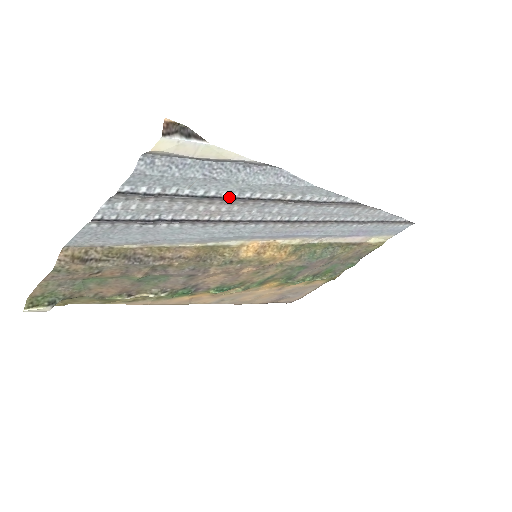
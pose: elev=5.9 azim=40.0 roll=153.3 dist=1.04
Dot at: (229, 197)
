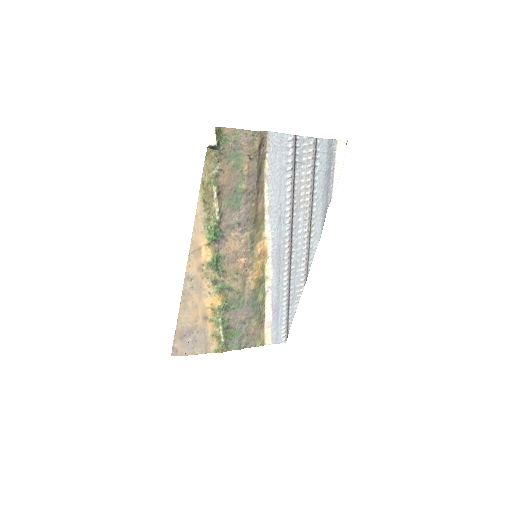
Dot at: (313, 195)
